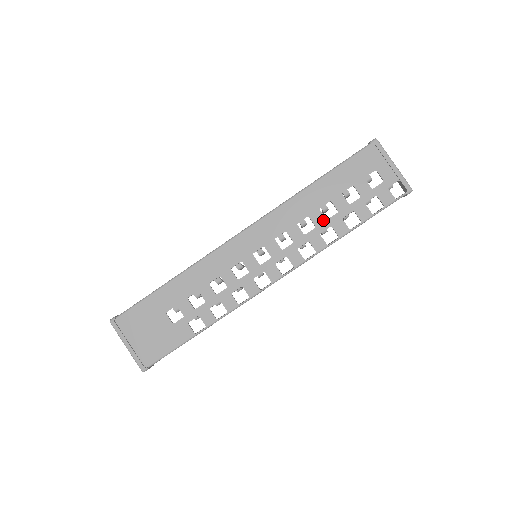
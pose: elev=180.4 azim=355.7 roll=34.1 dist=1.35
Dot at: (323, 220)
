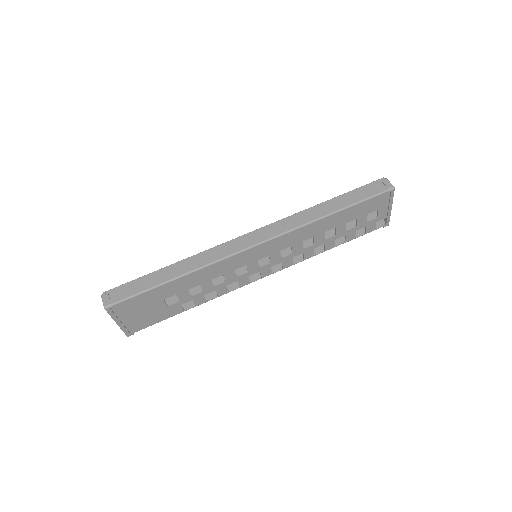
Dot at: (322, 240)
